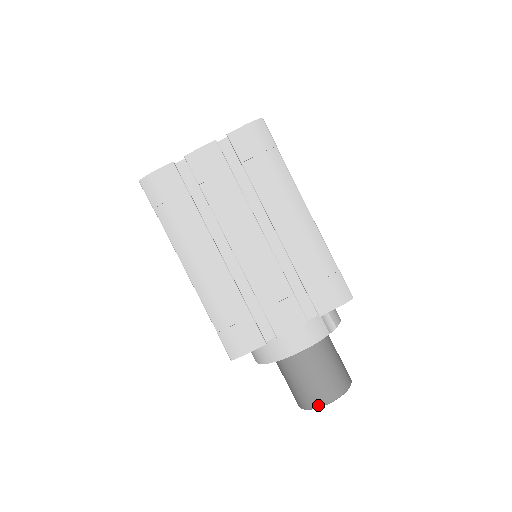
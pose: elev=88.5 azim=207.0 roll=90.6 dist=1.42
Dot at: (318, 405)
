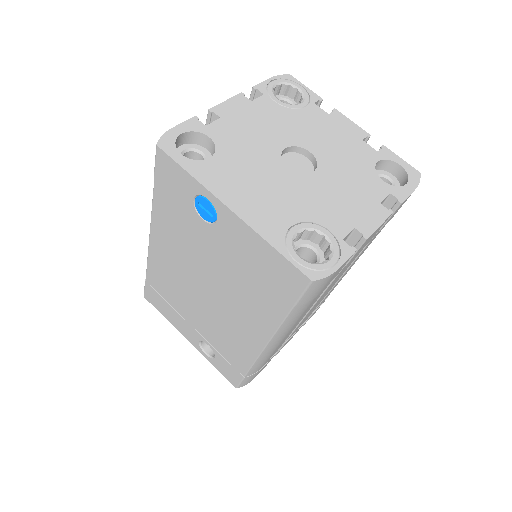
Dot at: occluded
